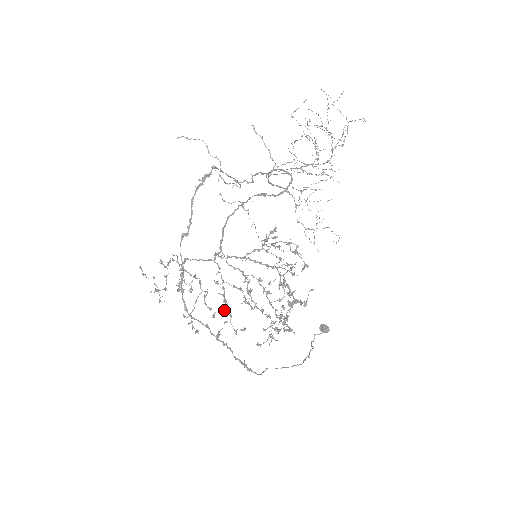
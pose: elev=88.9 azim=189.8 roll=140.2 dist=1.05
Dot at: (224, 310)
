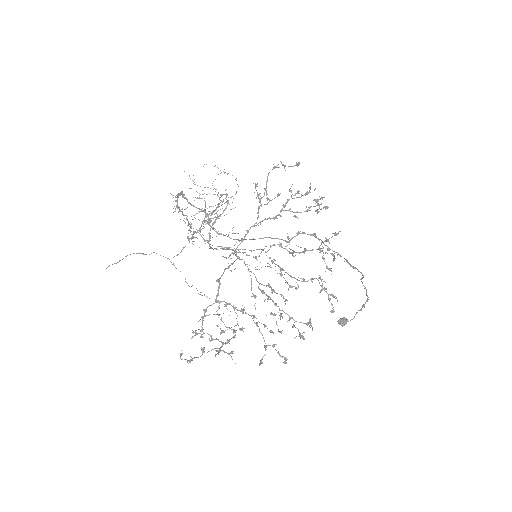
Dot at: occluded
